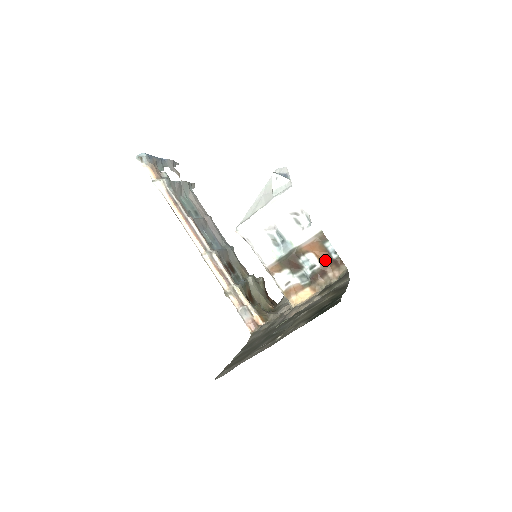
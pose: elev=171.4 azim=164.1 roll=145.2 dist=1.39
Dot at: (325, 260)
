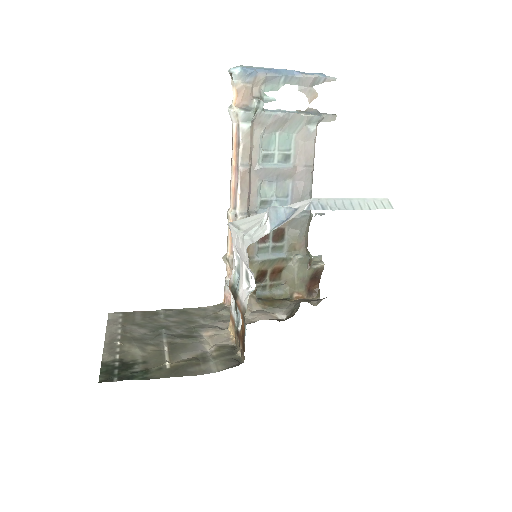
Dot at: (242, 333)
